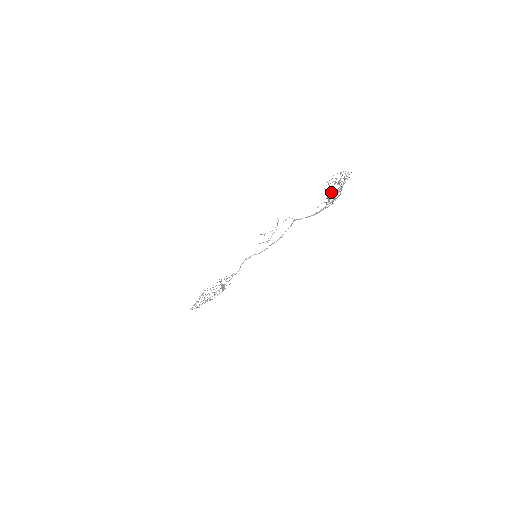
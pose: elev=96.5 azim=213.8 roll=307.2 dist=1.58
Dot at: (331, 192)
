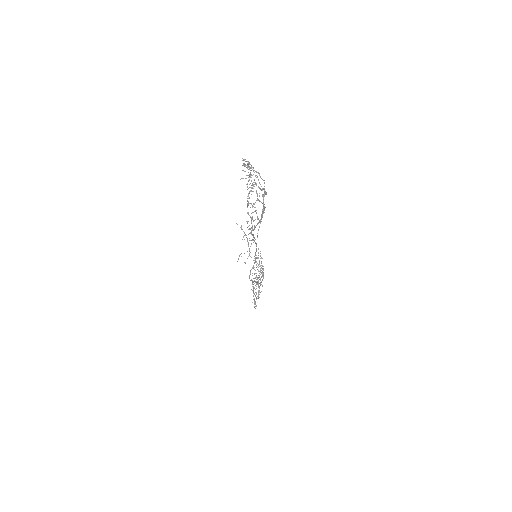
Dot at: occluded
